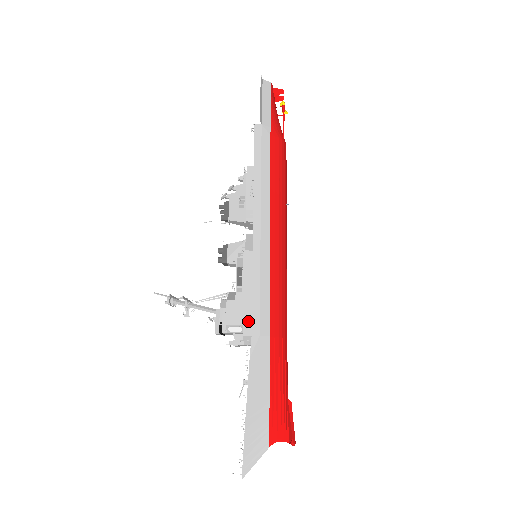
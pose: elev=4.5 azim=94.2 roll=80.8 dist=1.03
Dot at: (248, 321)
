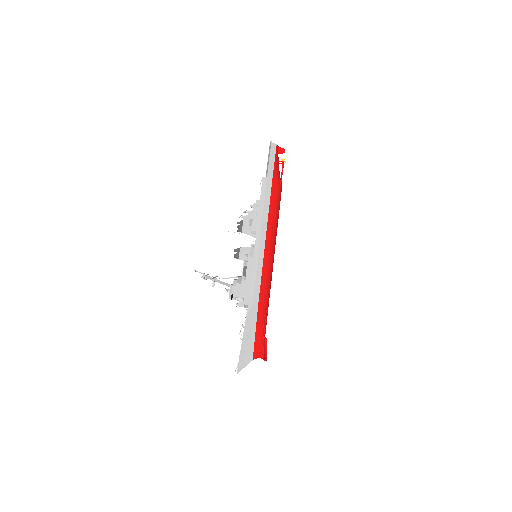
Dot at: (247, 296)
